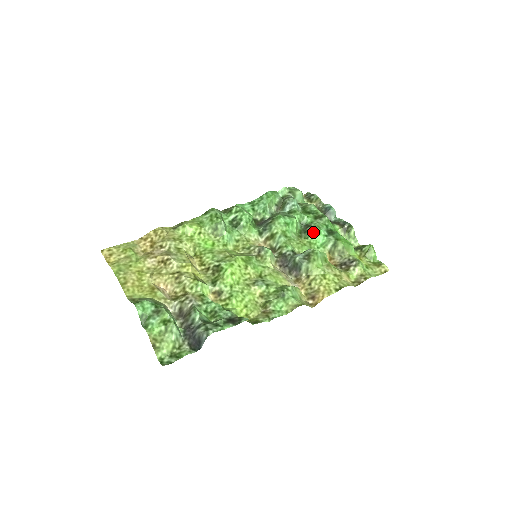
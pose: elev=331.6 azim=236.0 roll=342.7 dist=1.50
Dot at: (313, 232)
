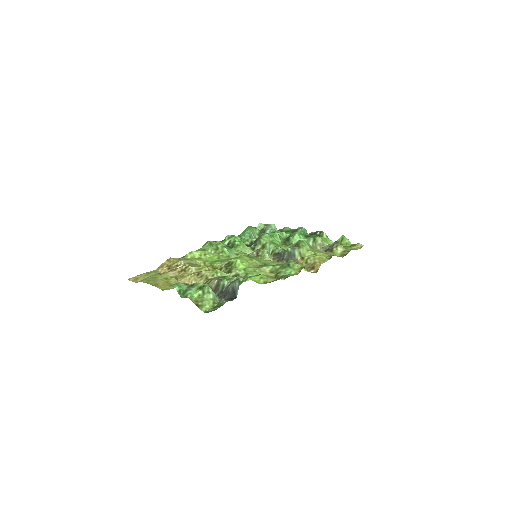
Dot at: (294, 238)
